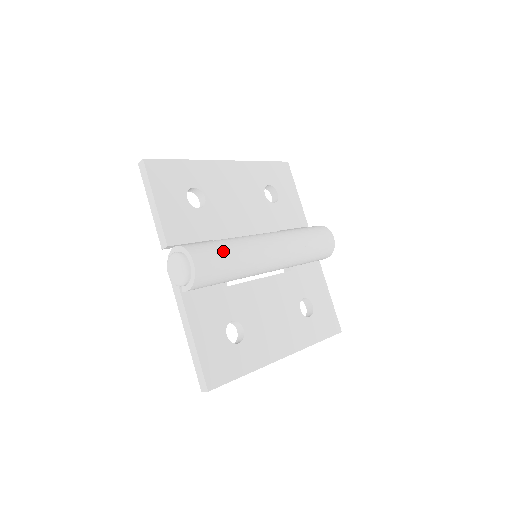
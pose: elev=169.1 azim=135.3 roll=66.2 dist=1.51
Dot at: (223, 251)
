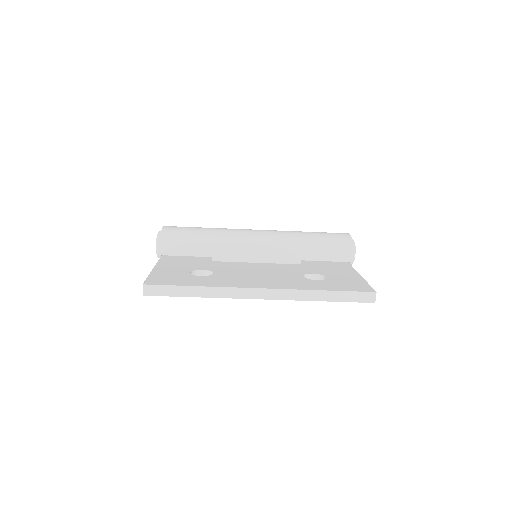
Dot at: (197, 227)
